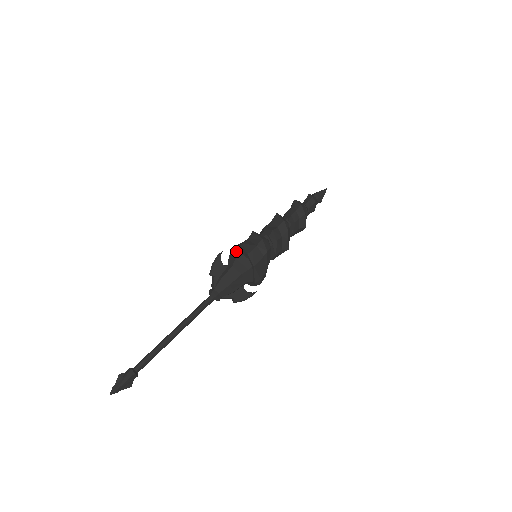
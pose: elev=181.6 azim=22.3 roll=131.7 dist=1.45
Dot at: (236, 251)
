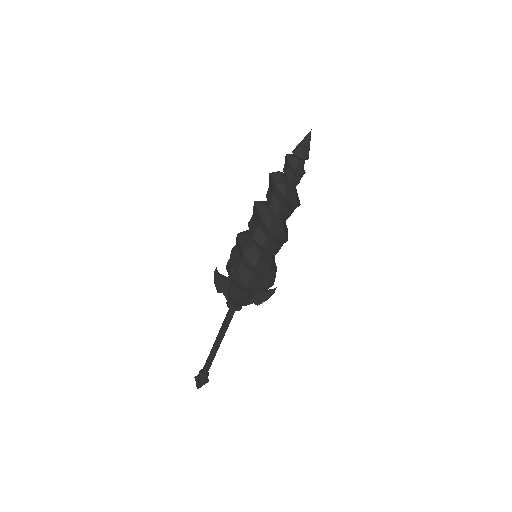
Dot at: (228, 265)
